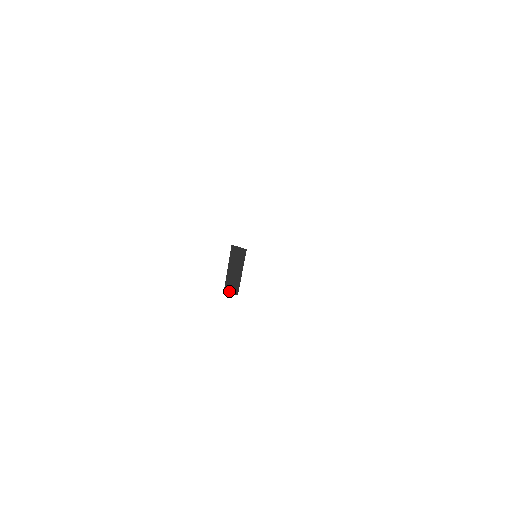
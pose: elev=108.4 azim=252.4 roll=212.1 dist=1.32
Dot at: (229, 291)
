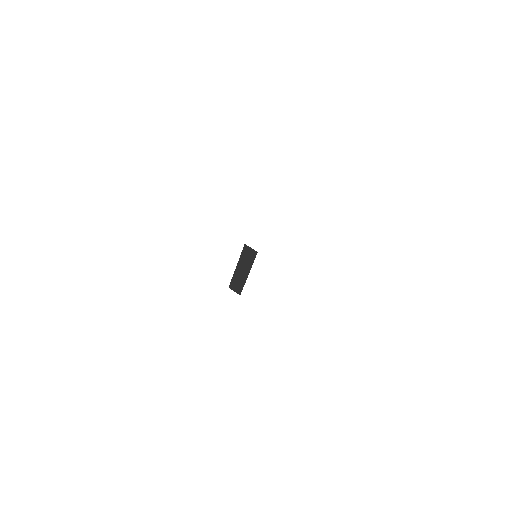
Dot at: (233, 289)
